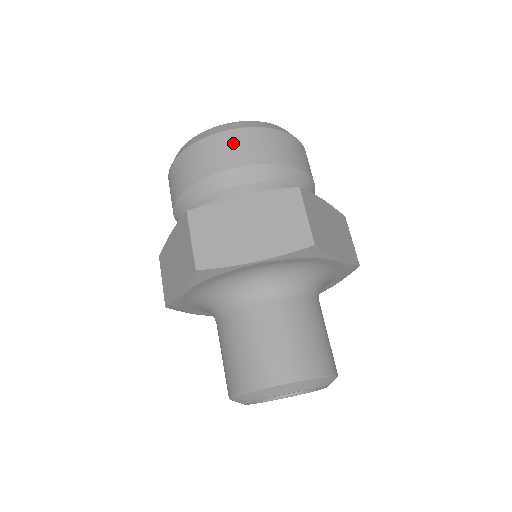
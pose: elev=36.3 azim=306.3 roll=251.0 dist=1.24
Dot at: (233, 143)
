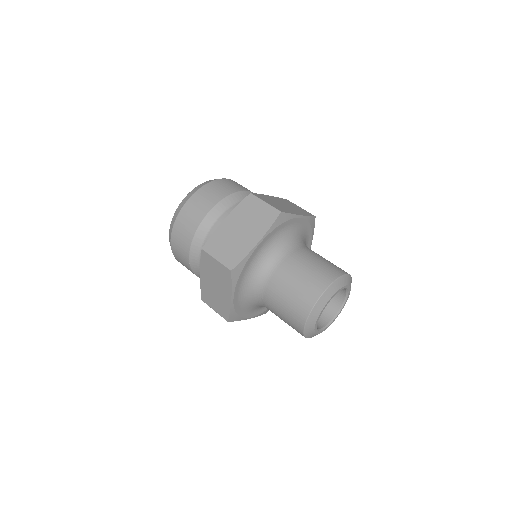
Dot at: (198, 201)
